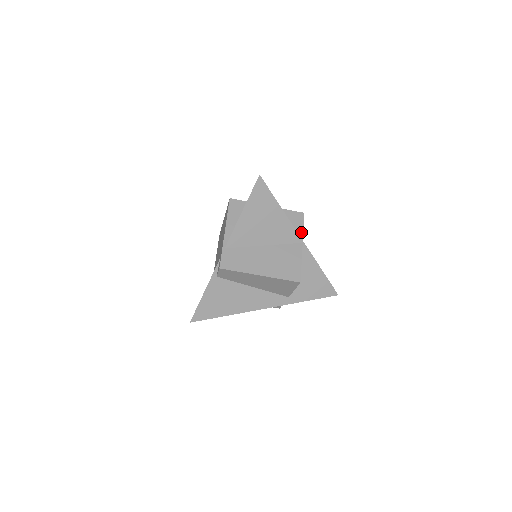
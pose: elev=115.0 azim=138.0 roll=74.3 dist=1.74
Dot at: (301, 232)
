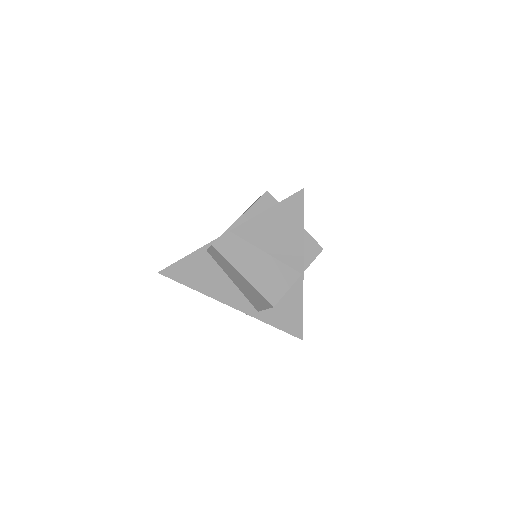
Dot at: (308, 264)
